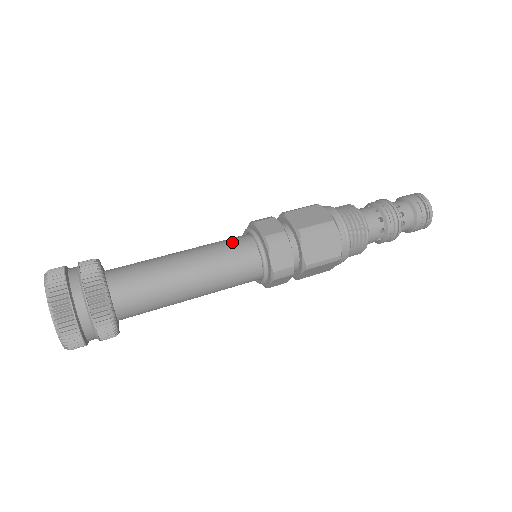
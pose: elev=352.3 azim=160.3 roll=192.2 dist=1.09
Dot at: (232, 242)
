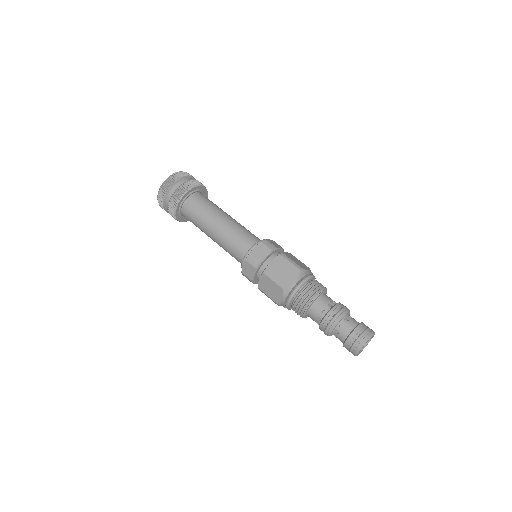
Dot at: occluded
